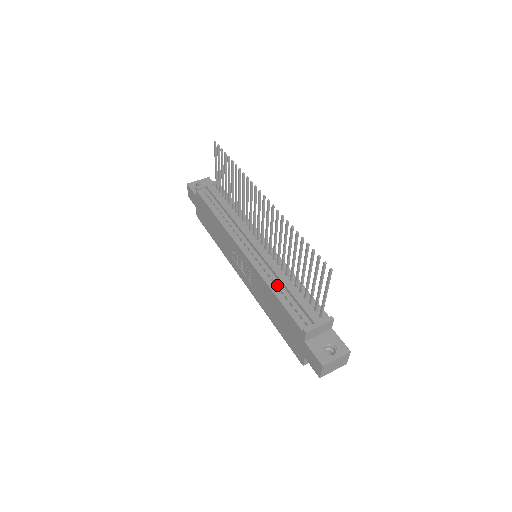
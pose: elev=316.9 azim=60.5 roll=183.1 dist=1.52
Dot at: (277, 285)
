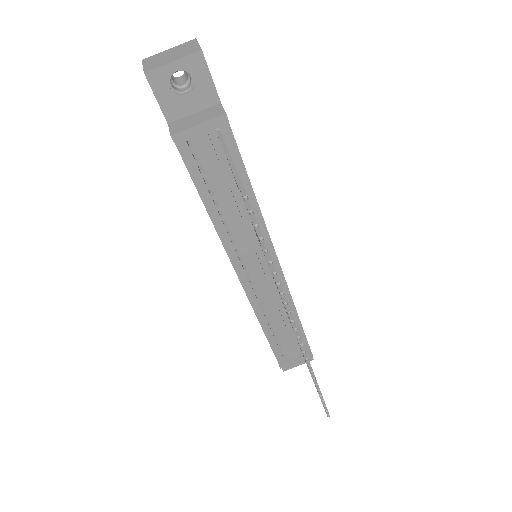
Dot at: (270, 322)
